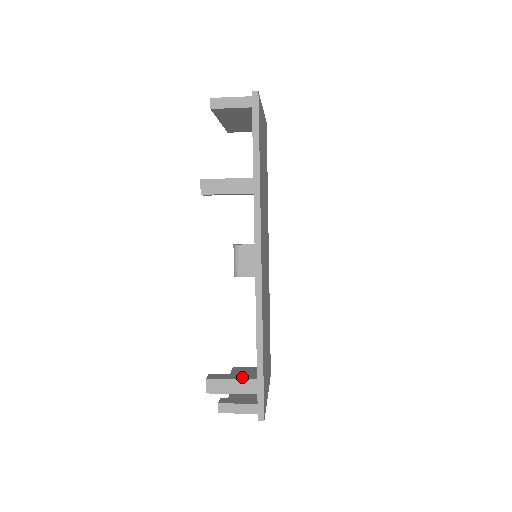
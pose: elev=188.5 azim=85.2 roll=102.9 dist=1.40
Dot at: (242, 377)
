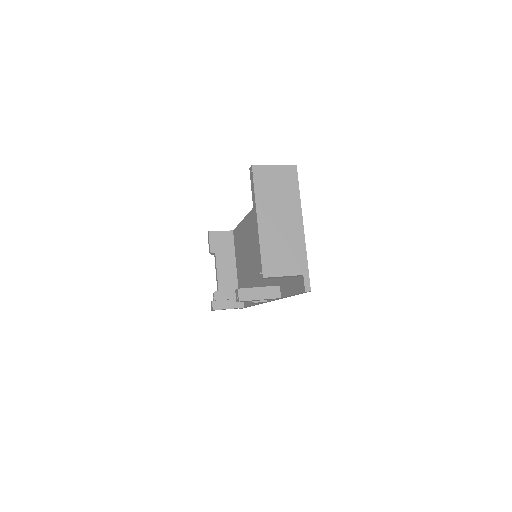
Dot at: (235, 305)
